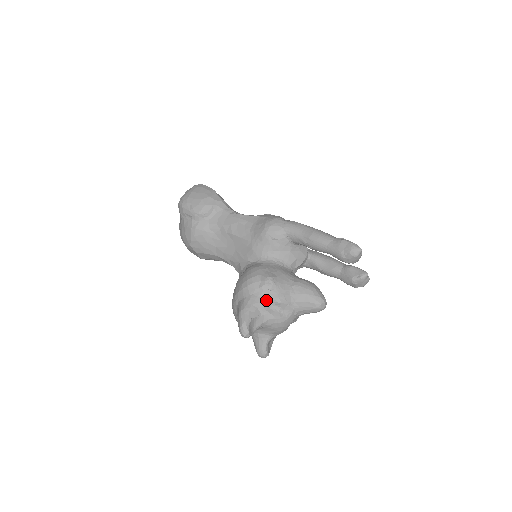
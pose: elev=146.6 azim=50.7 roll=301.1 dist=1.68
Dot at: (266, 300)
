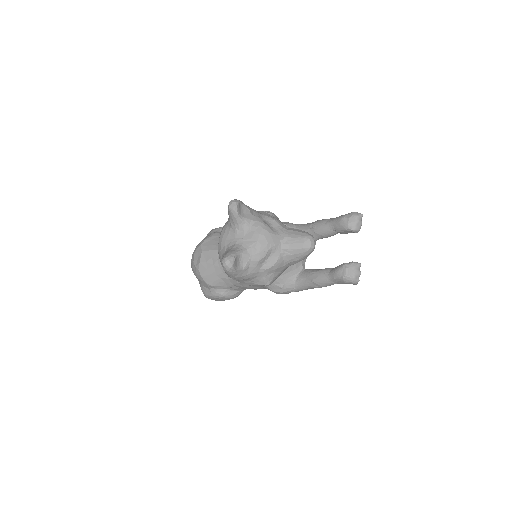
Dot at: (262, 215)
